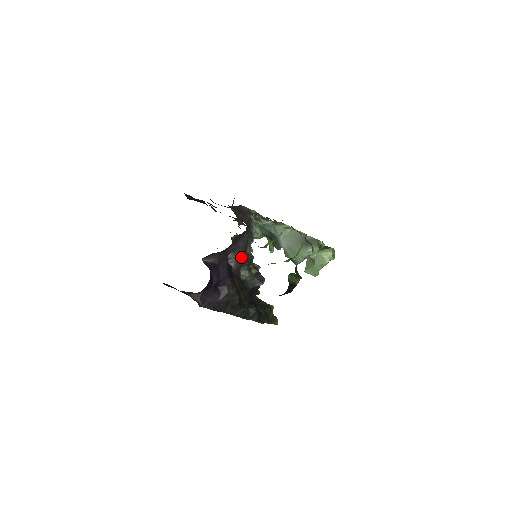
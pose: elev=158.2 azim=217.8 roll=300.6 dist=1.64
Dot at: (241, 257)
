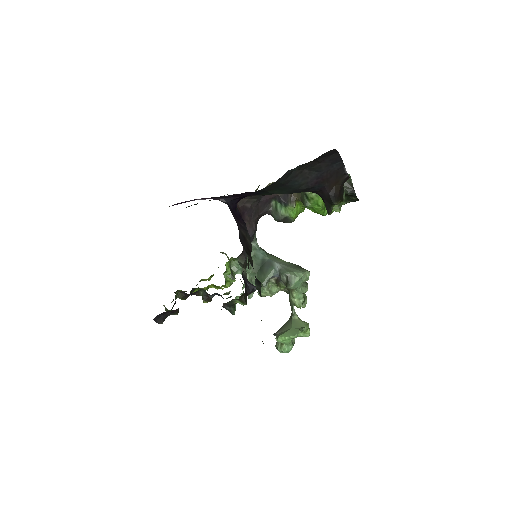
Dot at: occluded
